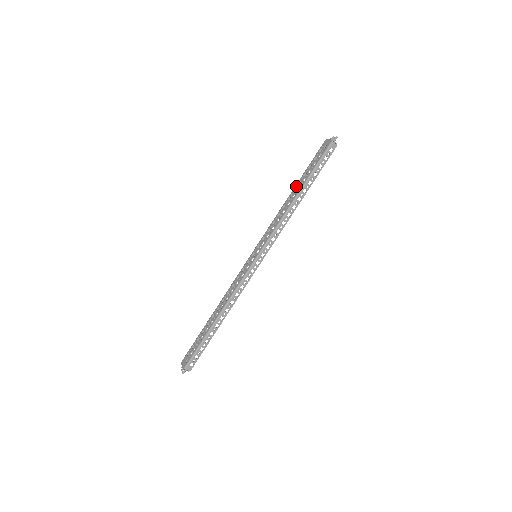
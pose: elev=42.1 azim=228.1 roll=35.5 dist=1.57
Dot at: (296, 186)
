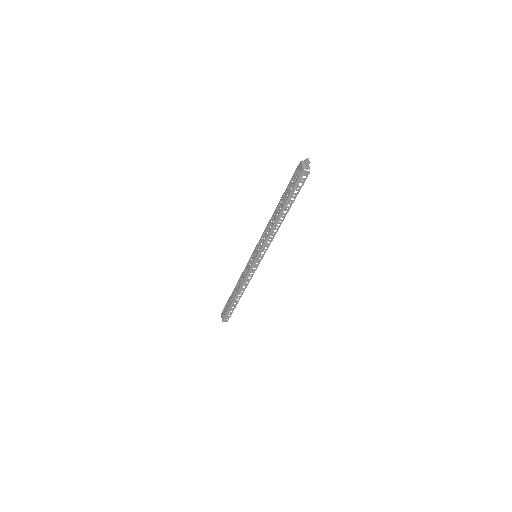
Dot at: (279, 204)
